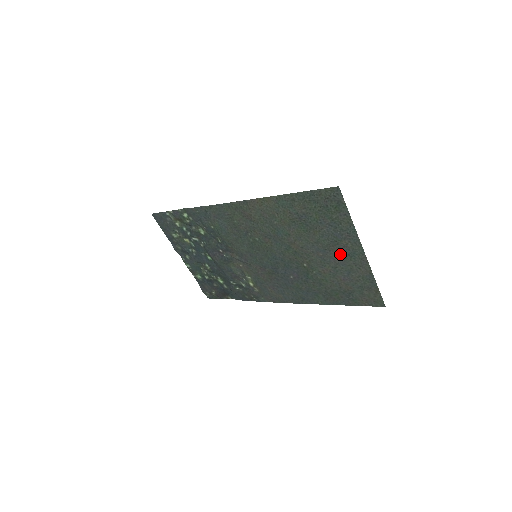
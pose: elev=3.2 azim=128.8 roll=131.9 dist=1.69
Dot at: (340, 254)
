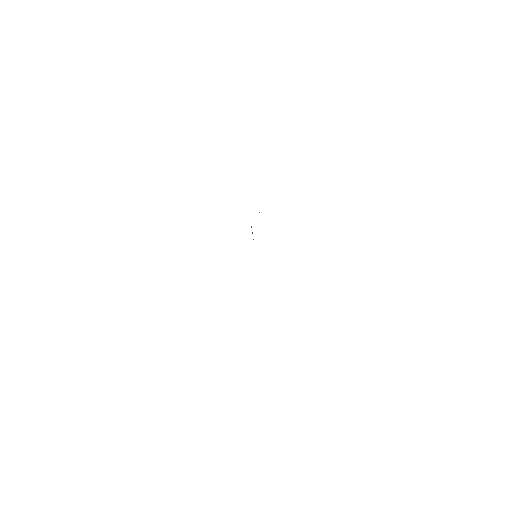
Dot at: occluded
